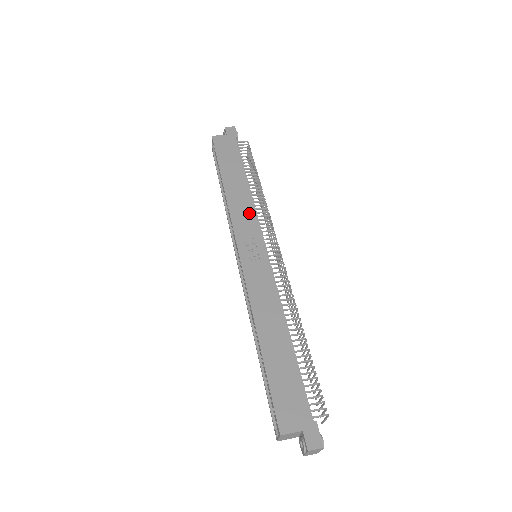
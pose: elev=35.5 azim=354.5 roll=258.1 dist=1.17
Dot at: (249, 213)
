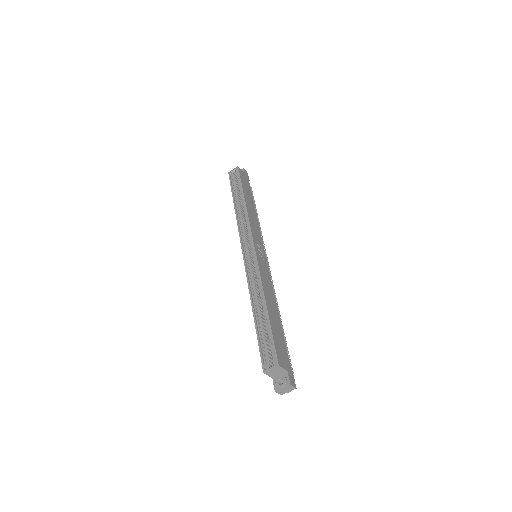
Dot at: (257, 228)
